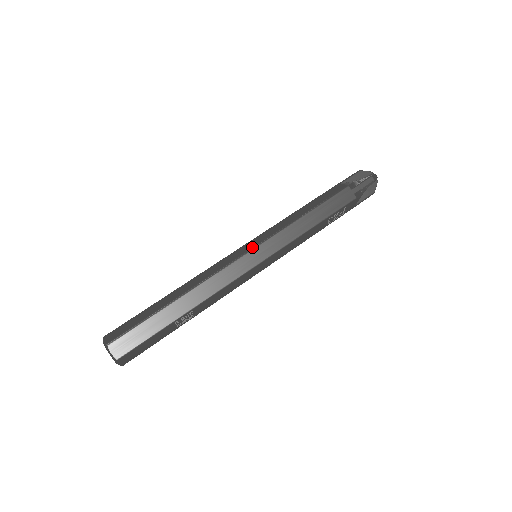
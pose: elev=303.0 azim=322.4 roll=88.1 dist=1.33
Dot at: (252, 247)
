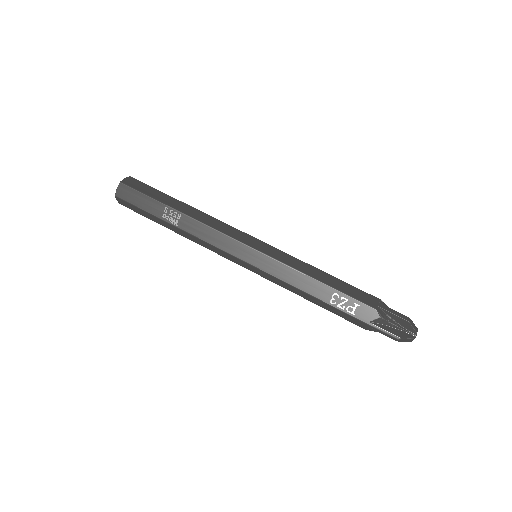
Dot at: (261, 241)
